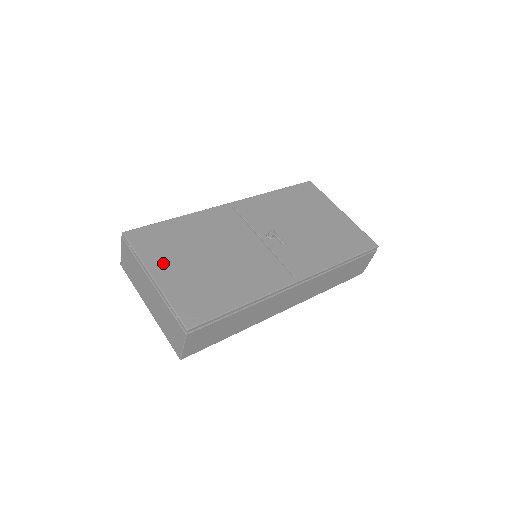
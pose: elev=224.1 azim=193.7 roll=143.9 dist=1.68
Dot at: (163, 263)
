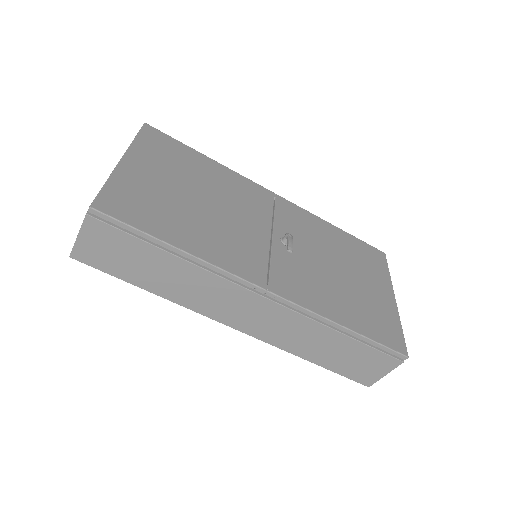
Dot at: (148, 162)
